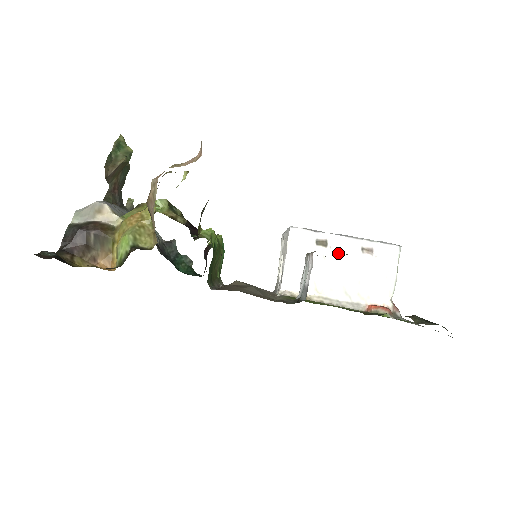
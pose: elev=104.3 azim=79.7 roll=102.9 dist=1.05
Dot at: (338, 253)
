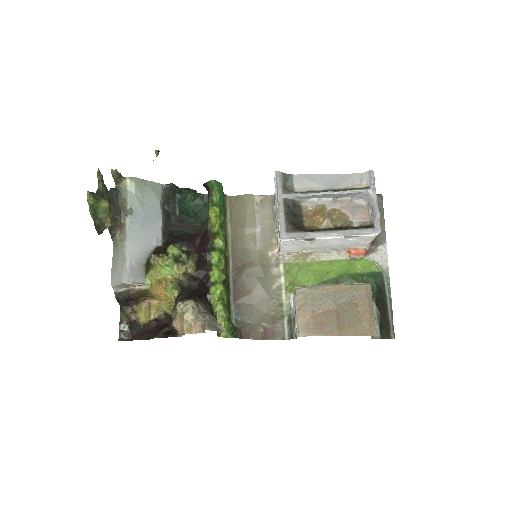
Dot at: (324, 240)
